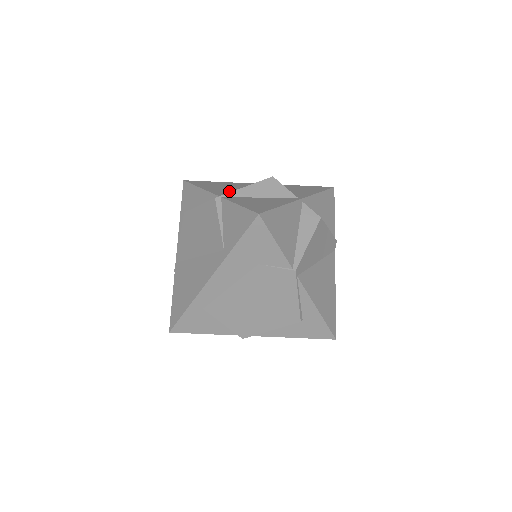
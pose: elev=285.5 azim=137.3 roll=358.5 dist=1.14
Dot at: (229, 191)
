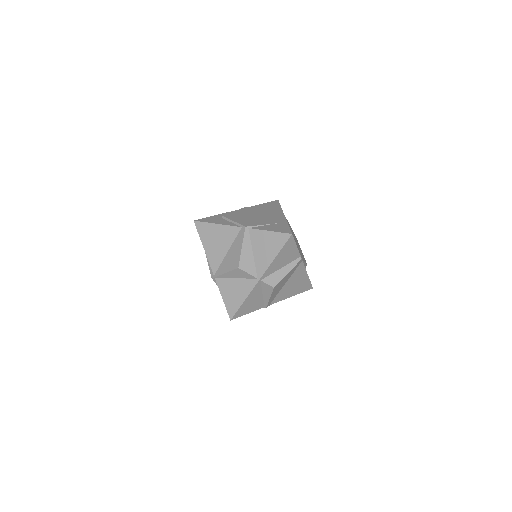
Dot at: (219, 260)
